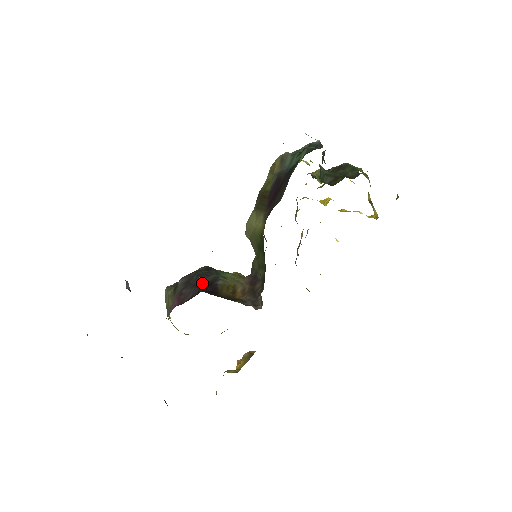
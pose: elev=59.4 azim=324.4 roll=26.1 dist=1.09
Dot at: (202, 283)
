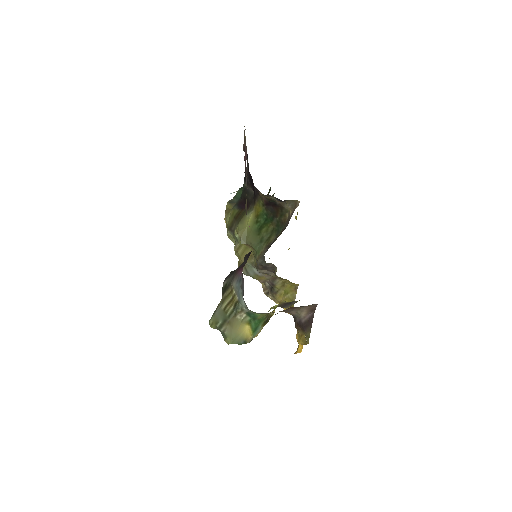
Dot at: (245, 258)
